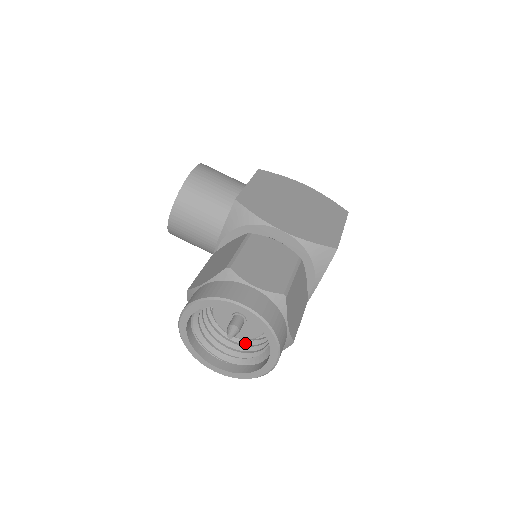
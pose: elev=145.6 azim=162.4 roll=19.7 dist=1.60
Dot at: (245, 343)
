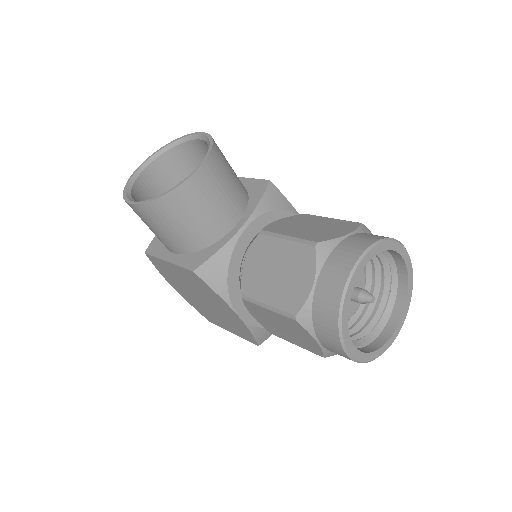
Dot at: occluded
